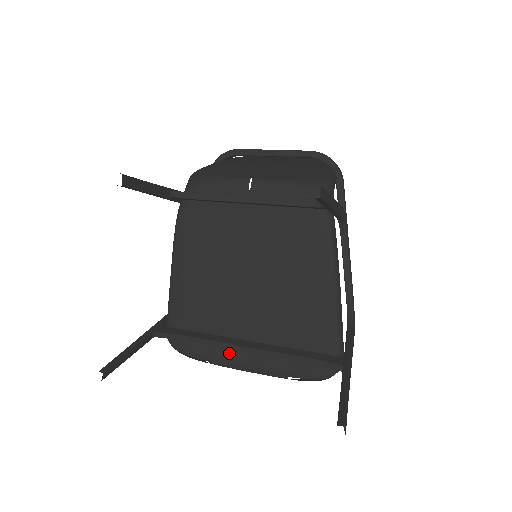
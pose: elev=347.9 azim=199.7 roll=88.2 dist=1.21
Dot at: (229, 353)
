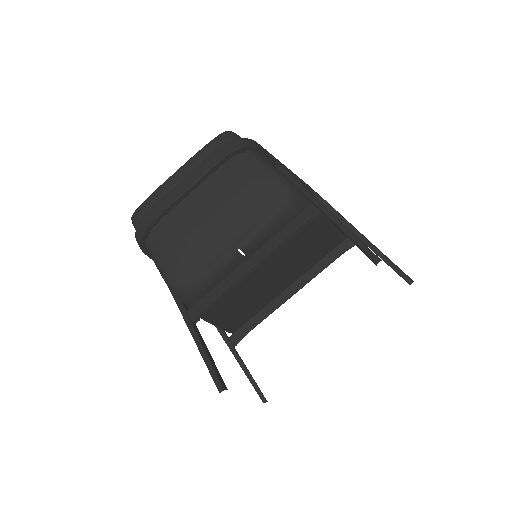
Dot at: occluded
